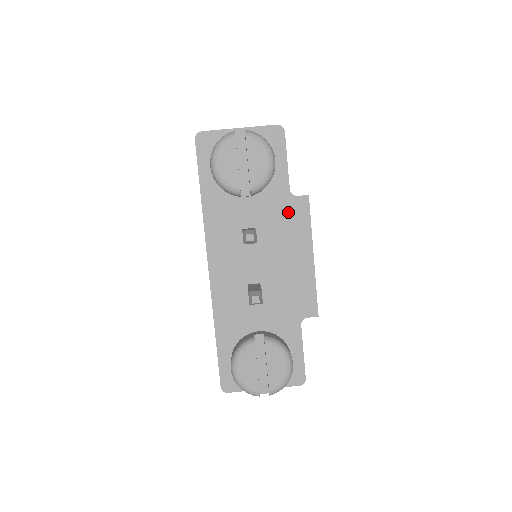
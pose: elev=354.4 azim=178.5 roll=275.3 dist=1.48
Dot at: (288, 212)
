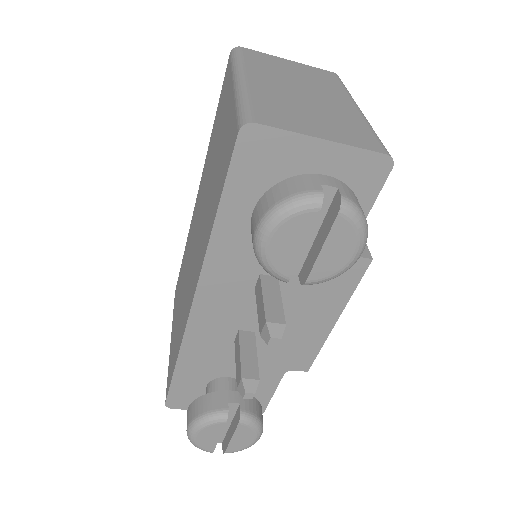
Dot at: occluded
